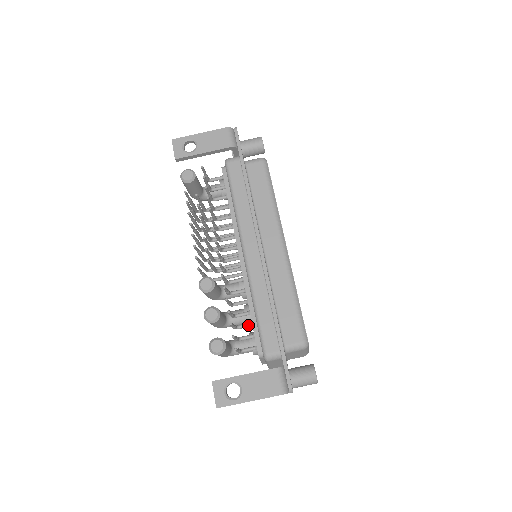
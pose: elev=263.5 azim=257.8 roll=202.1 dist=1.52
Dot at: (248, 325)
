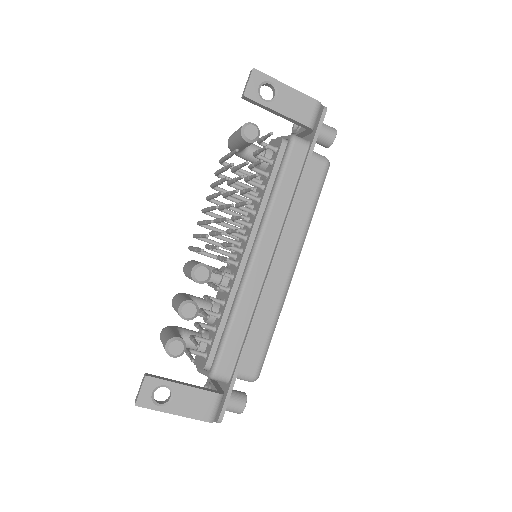
Dot at: (210, 328)
